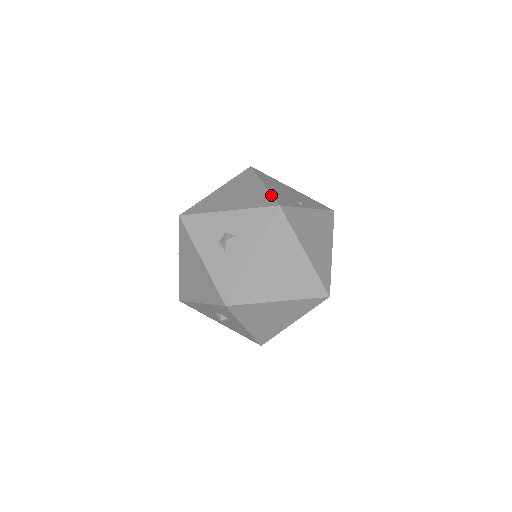
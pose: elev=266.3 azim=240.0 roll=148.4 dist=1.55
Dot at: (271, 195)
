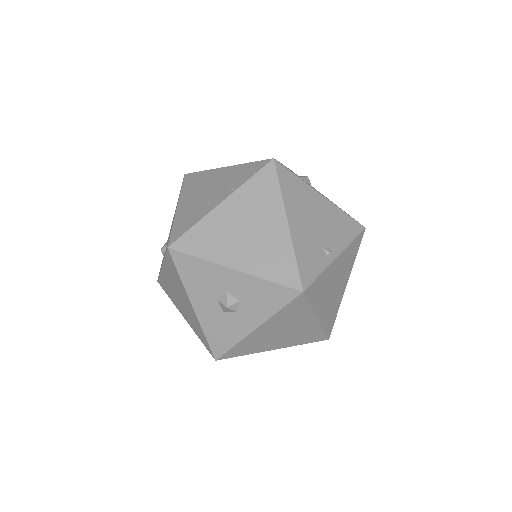
Dot at: (295, 260)
